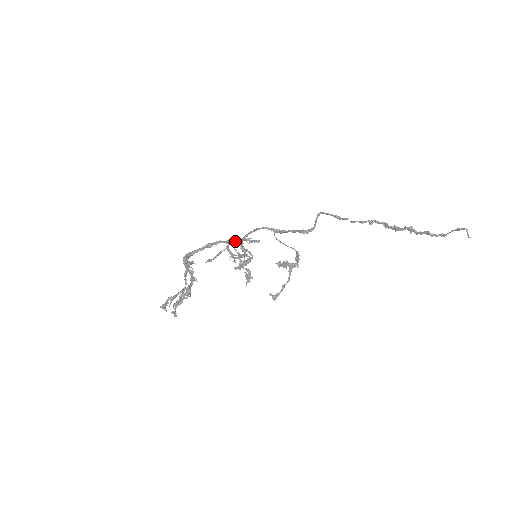
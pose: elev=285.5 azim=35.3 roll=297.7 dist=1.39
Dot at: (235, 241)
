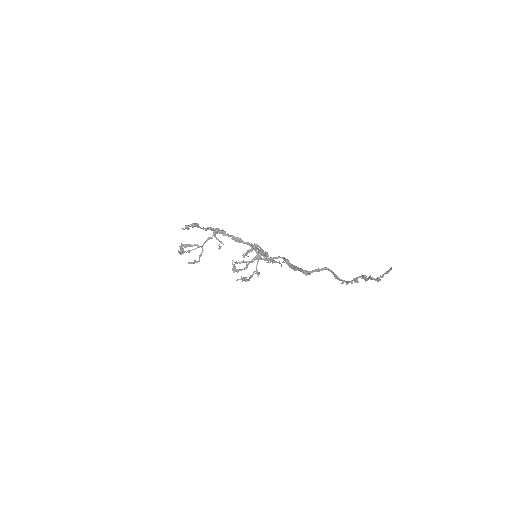
Dot at: (260, 258)
